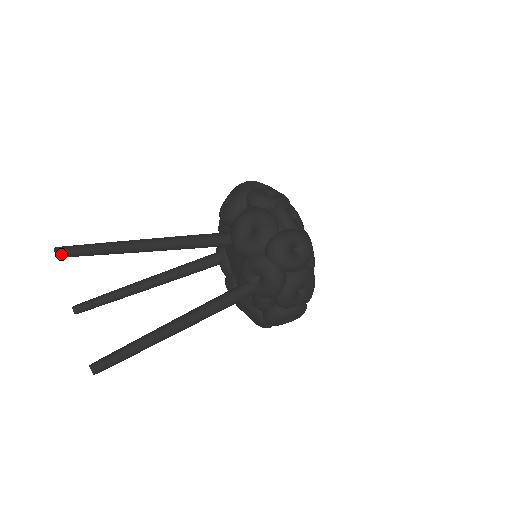
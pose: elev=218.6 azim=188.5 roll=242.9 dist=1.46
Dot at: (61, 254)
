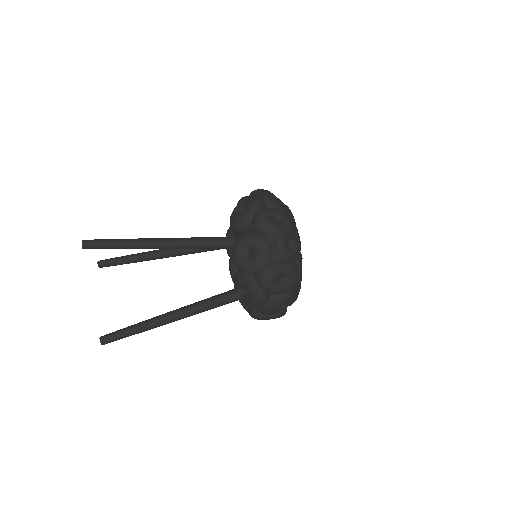
Dot at: (86, 247)
